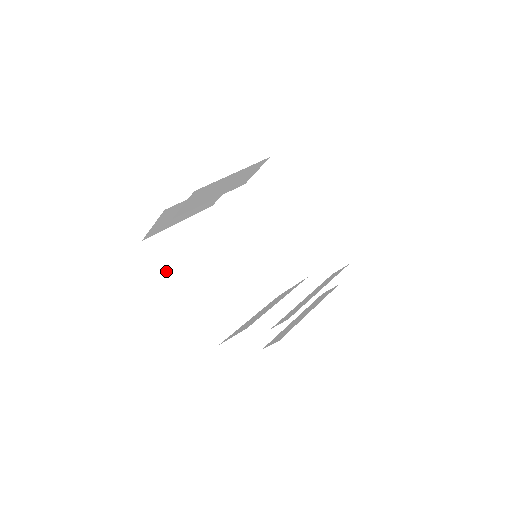
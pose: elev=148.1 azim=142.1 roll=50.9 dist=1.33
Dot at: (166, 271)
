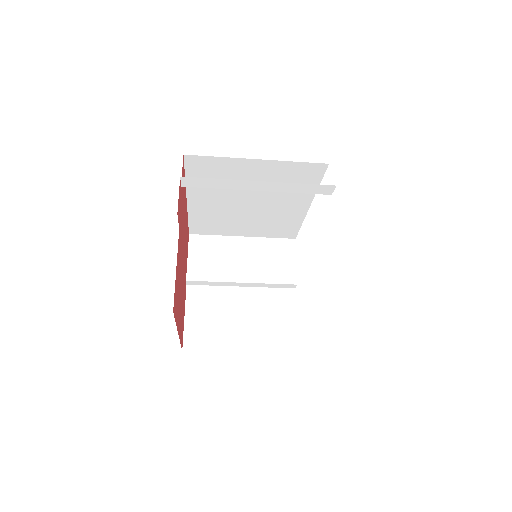
Dot at: occluded
